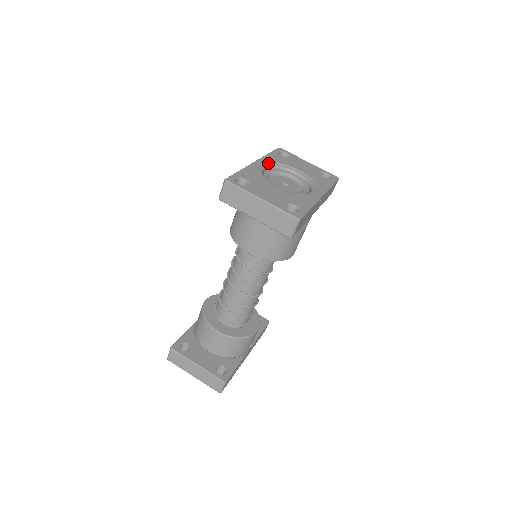
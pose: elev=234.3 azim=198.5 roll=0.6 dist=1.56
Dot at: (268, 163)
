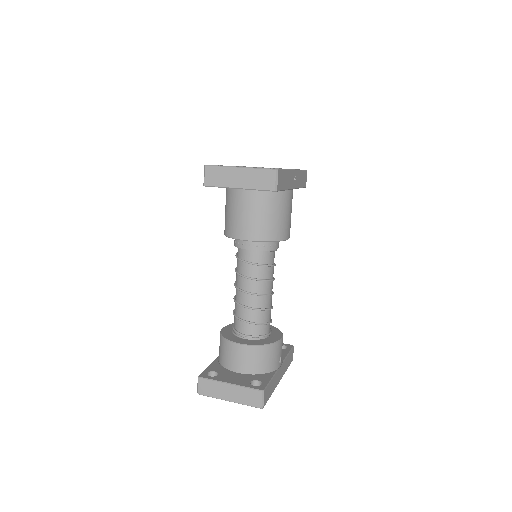
Dot at: occluded
